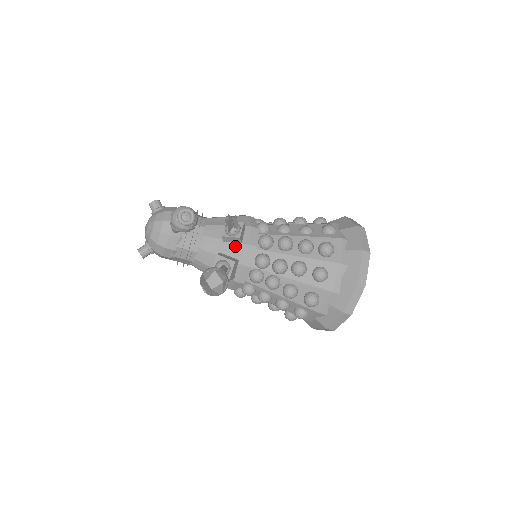
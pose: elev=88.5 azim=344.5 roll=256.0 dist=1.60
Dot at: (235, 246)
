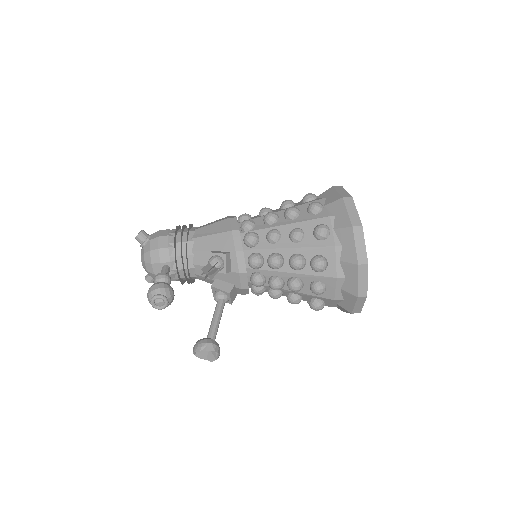
Dot at: (226, 274)
